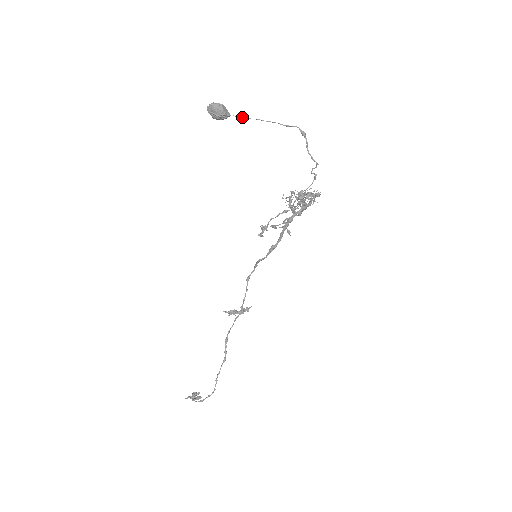
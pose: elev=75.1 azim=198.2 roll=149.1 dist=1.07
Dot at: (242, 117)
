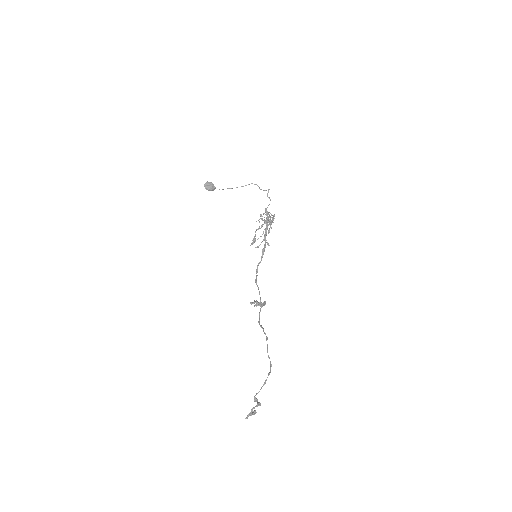
Dot at: (222, 189)
